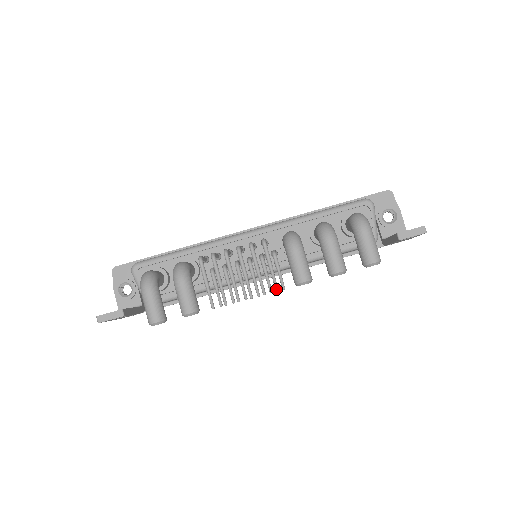
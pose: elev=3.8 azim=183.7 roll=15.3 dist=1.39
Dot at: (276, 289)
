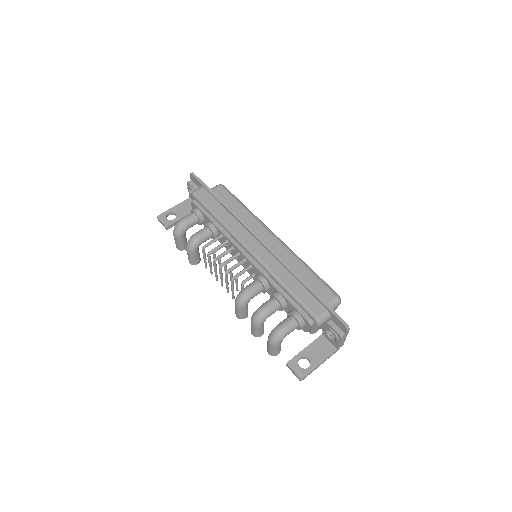
Dot at: (232, 298)
